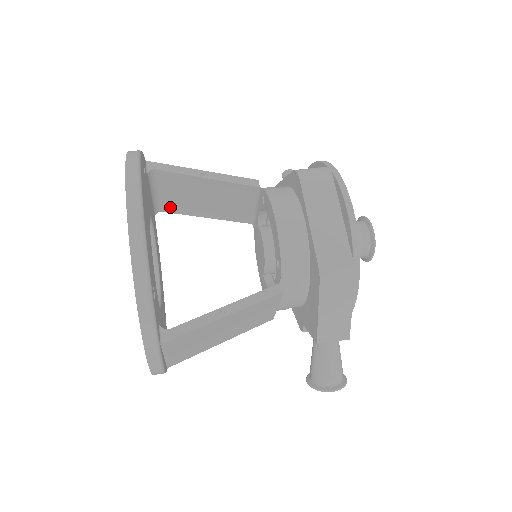
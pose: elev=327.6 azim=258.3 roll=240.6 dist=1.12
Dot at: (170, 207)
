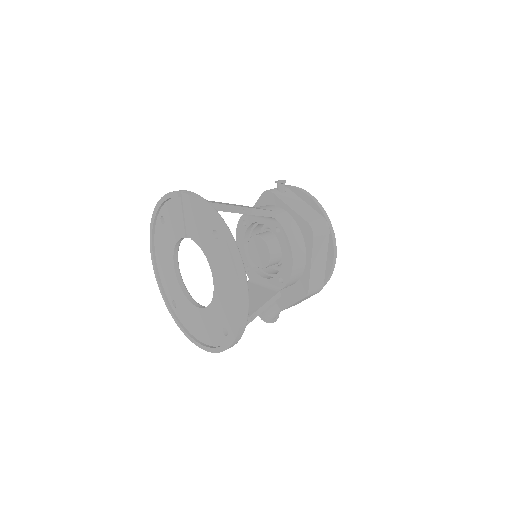
Dot at: occluded
